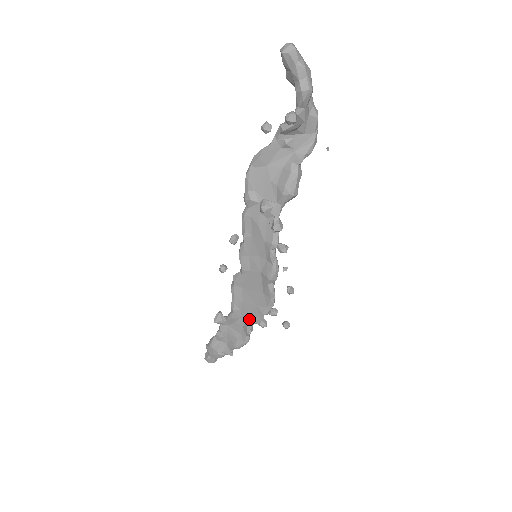
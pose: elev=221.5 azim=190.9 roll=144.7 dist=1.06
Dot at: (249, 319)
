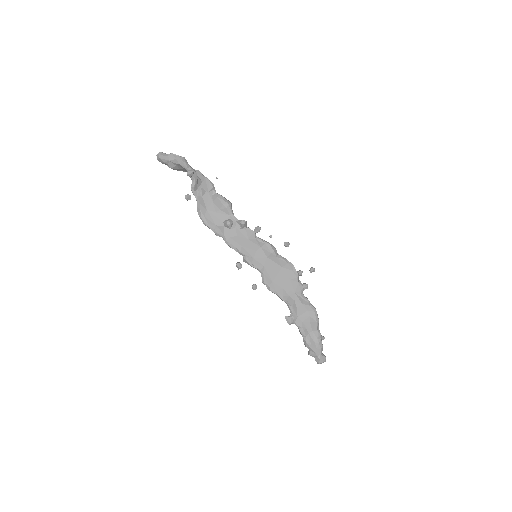
Dot at: (297, 293)
